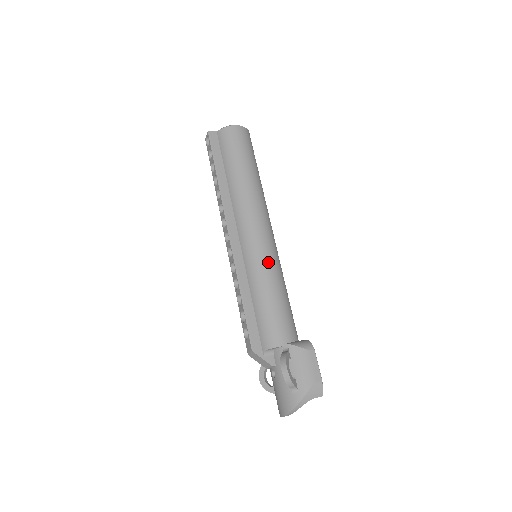
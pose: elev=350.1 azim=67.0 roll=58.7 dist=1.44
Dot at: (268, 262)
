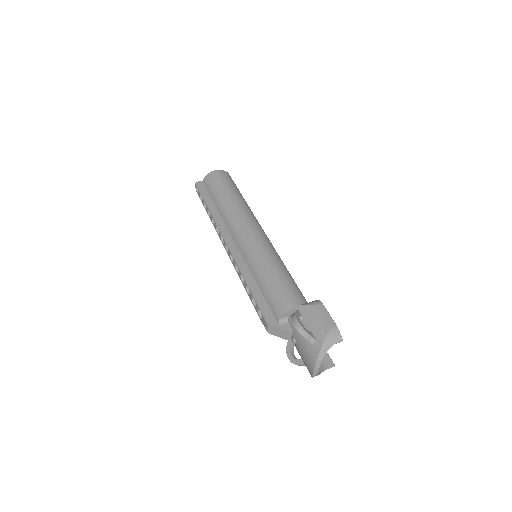
Dot at: (263, 251)
